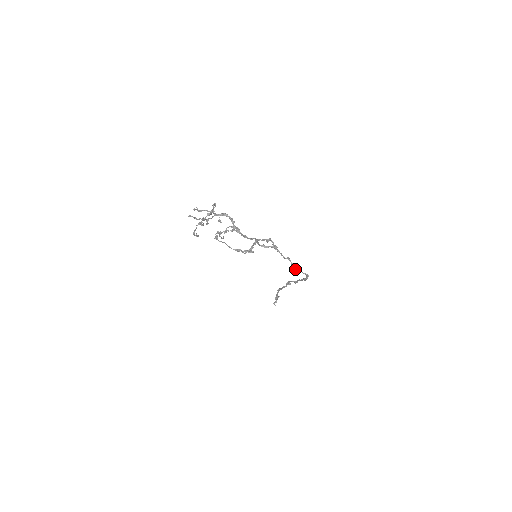
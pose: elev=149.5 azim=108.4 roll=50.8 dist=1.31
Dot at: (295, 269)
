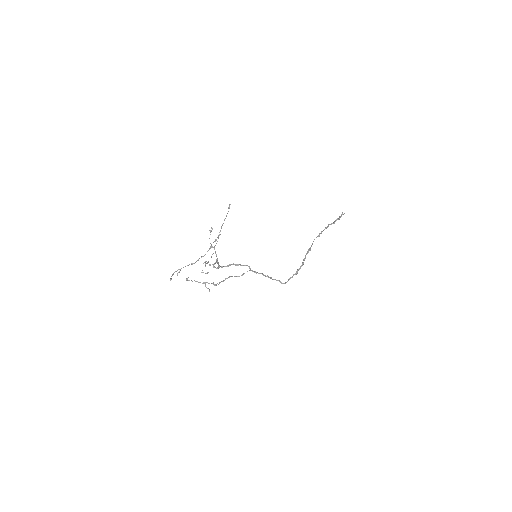
Dot at: (274, 279)
